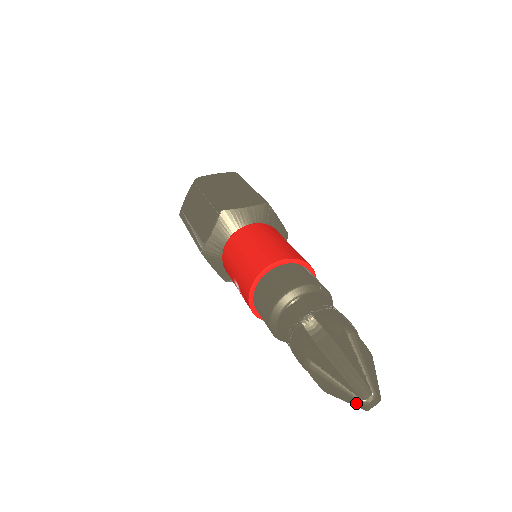
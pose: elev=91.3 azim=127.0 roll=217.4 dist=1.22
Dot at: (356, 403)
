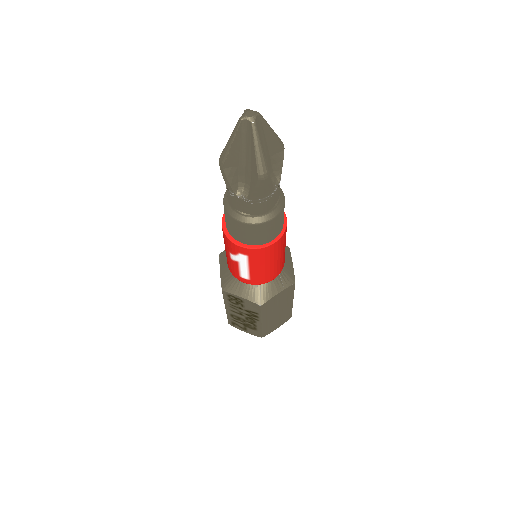
Dot at: (251, 133)
